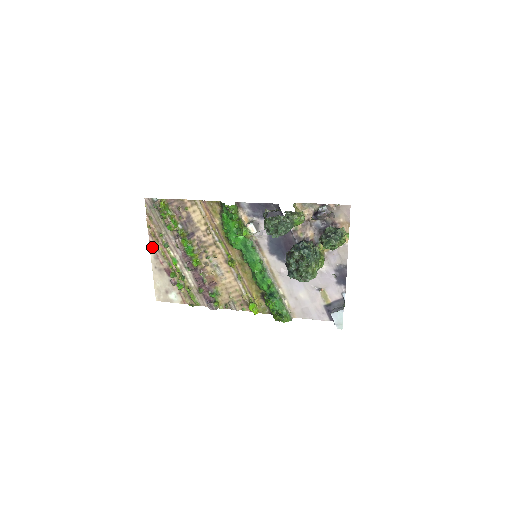
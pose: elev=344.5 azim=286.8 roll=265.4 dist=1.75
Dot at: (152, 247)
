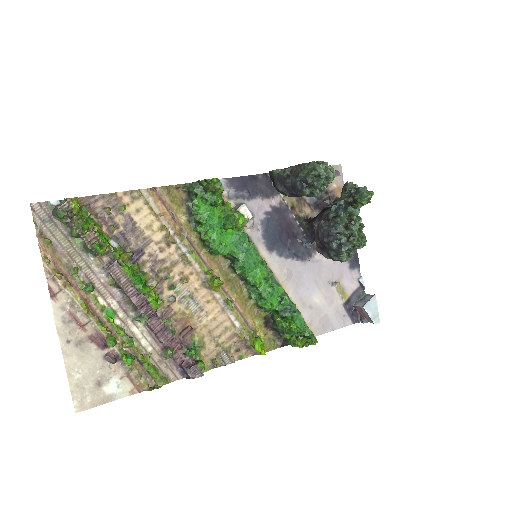
Dot at: (57, 301)
